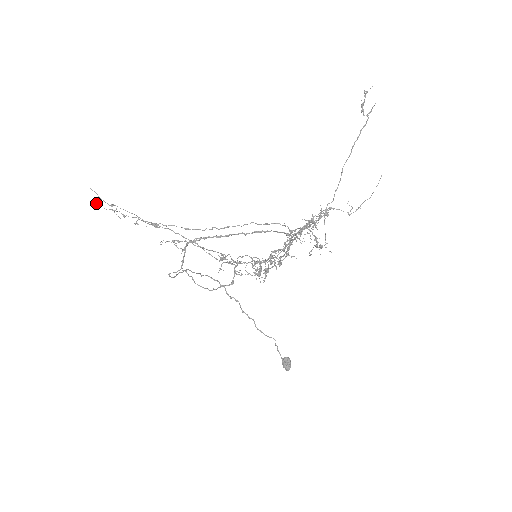
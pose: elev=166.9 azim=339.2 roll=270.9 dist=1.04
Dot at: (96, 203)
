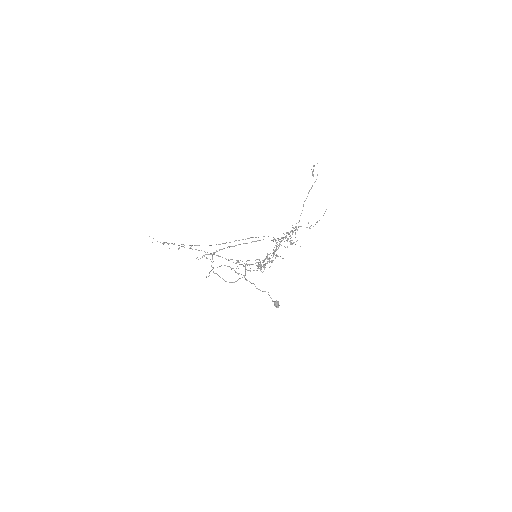
Dot at: (152, 242)
